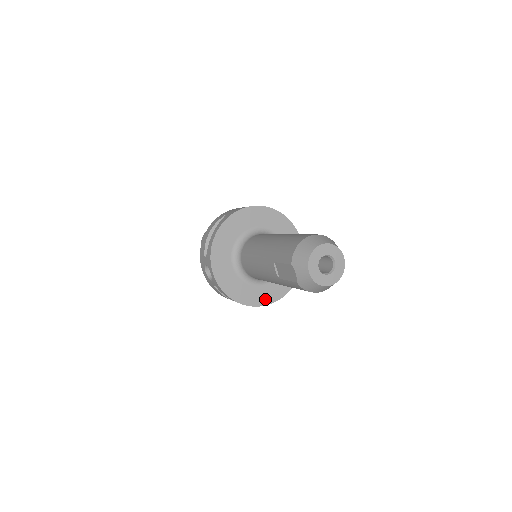
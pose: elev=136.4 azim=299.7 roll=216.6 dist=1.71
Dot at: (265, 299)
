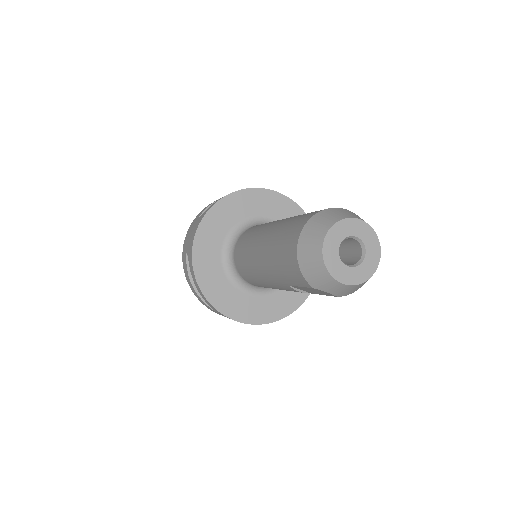
Dot at: occluded
